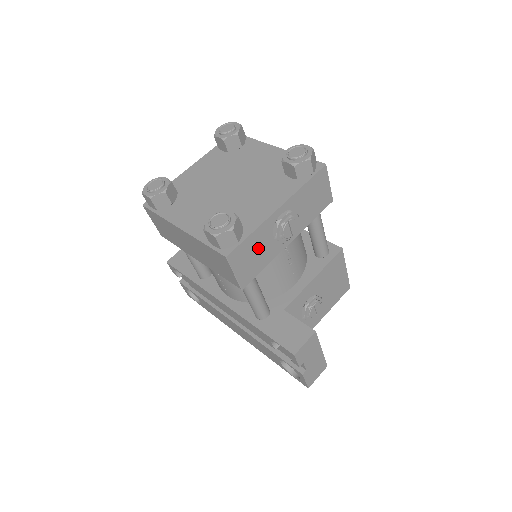
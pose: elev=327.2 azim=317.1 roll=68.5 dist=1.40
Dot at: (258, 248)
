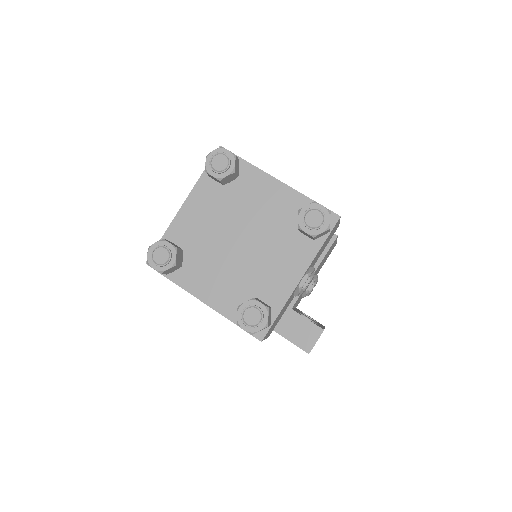
Dot at: (282, 311)
